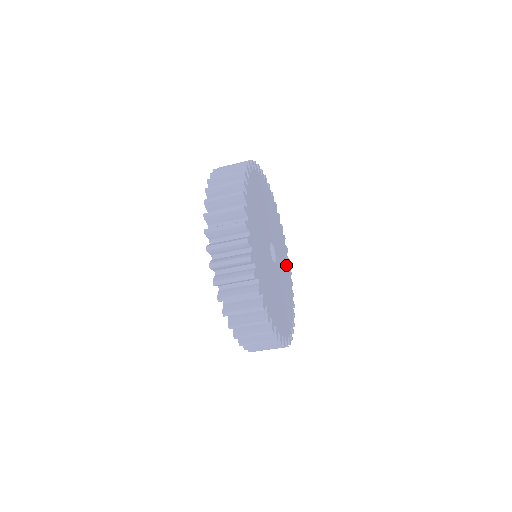
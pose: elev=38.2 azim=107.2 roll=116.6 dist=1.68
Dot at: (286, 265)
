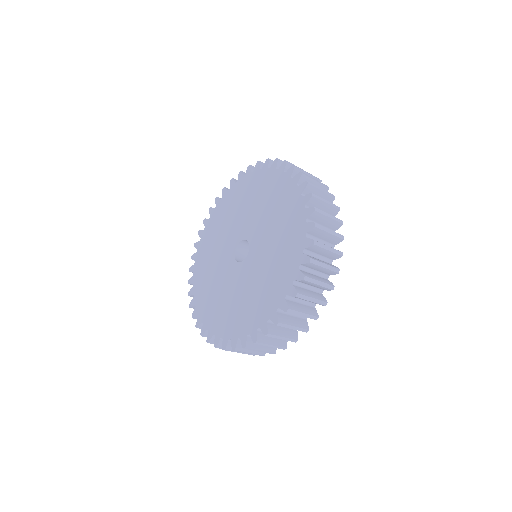
Dot at: occluded
